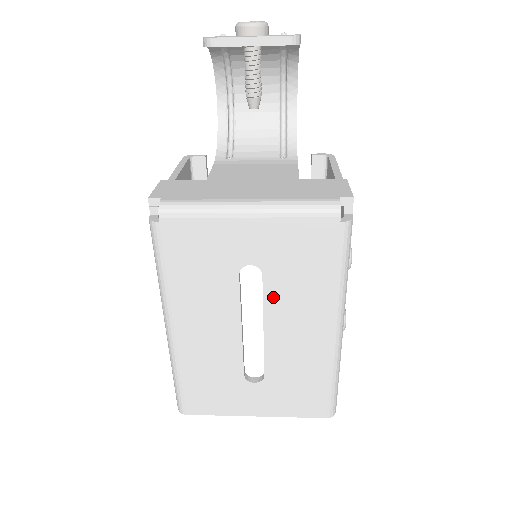
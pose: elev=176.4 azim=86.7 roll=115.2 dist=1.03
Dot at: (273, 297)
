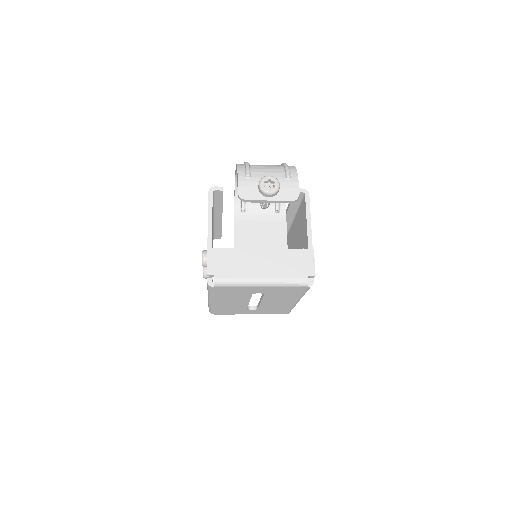
Dot at: (268, 298)
